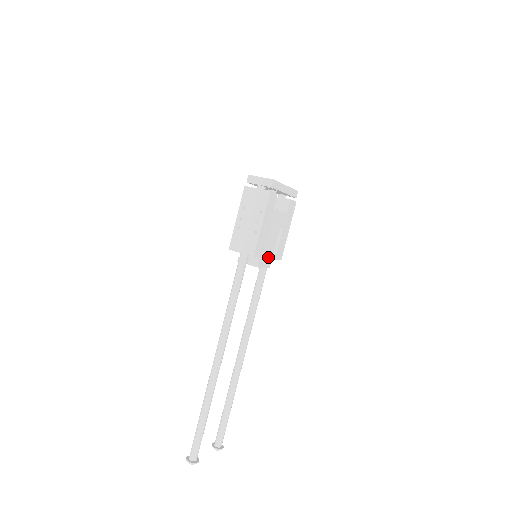
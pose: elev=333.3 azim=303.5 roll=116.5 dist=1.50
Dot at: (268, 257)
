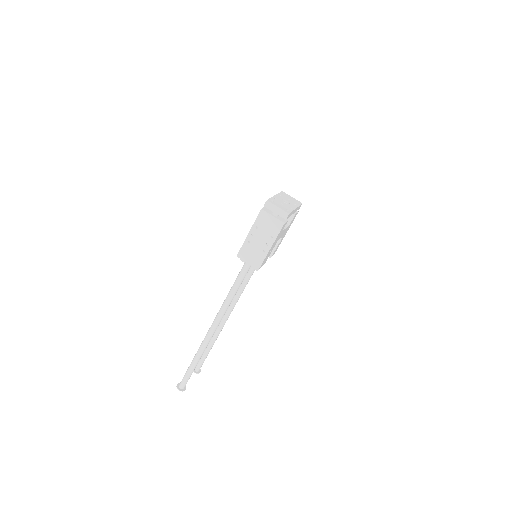
Dot at: (266, 259)
